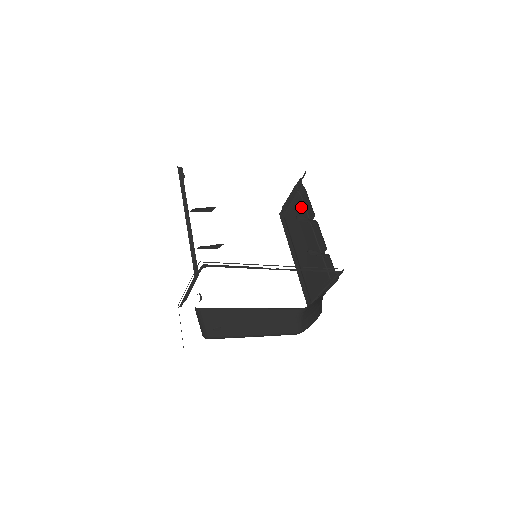
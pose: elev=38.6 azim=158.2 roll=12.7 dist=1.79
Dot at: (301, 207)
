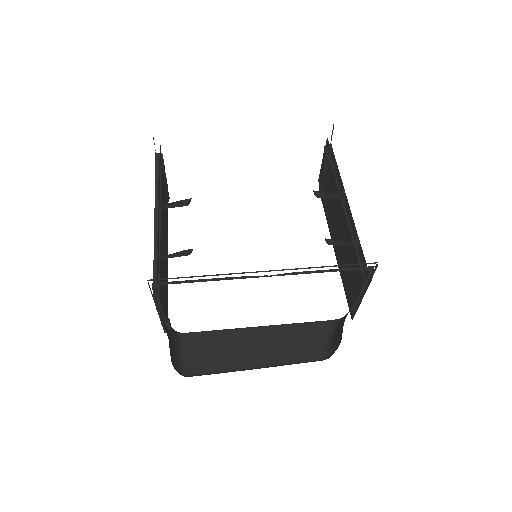
Dot at: (332, 176)
